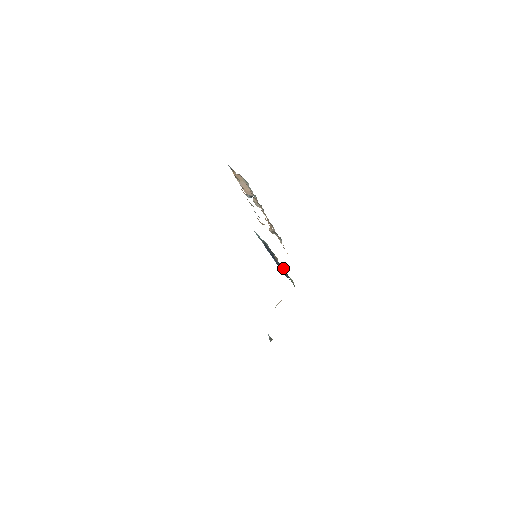
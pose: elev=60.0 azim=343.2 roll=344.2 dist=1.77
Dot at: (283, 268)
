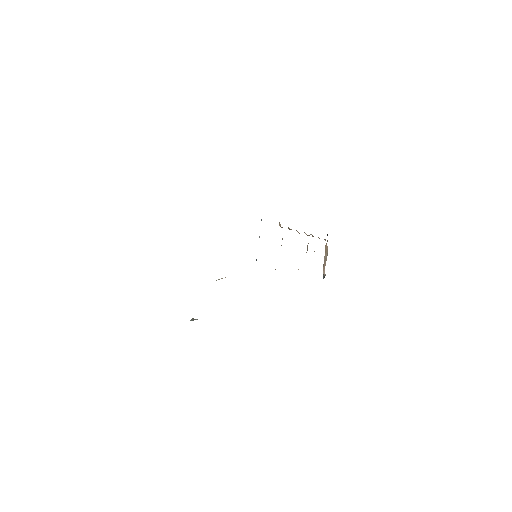
Dot at: occluded
